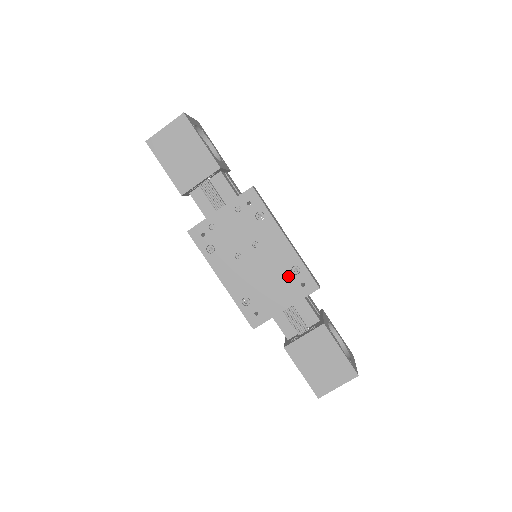
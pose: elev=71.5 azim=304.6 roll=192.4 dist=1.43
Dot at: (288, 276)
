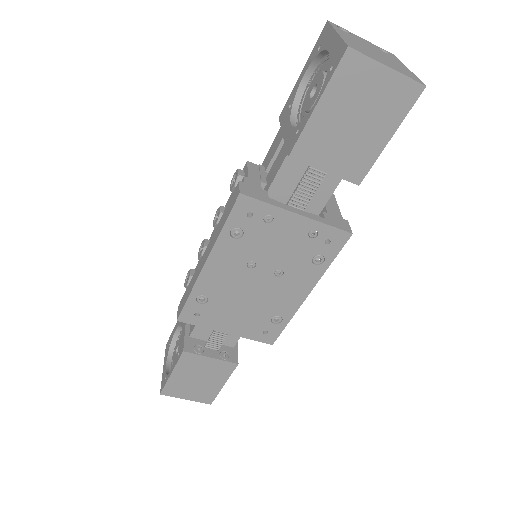
Dot at: (265, 317)
